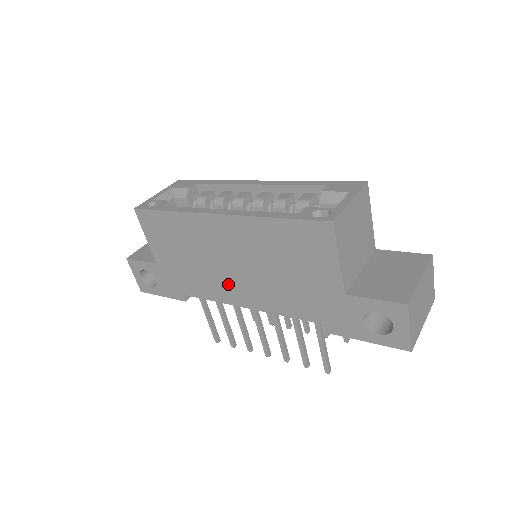
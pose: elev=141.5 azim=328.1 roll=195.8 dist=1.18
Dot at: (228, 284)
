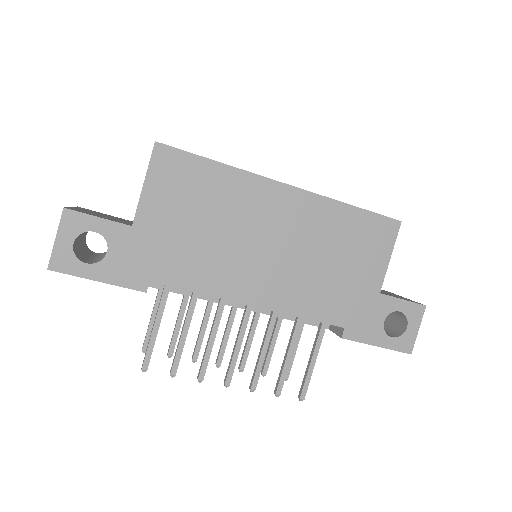
Dot at: (246, 271)
